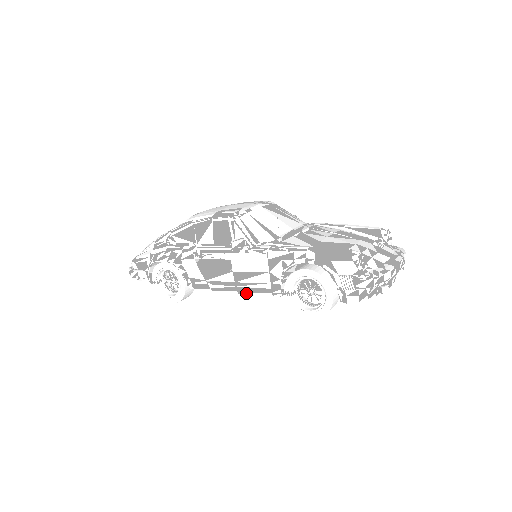
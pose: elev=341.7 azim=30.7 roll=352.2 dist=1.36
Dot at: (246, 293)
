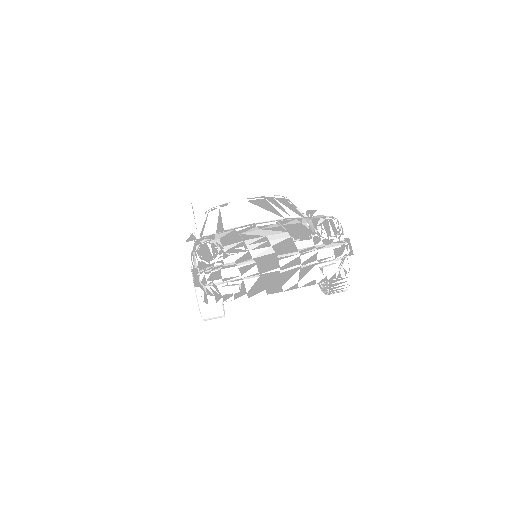
Dot at: occluded
